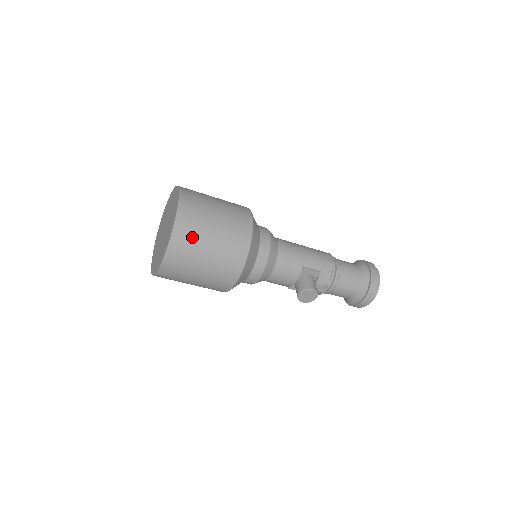
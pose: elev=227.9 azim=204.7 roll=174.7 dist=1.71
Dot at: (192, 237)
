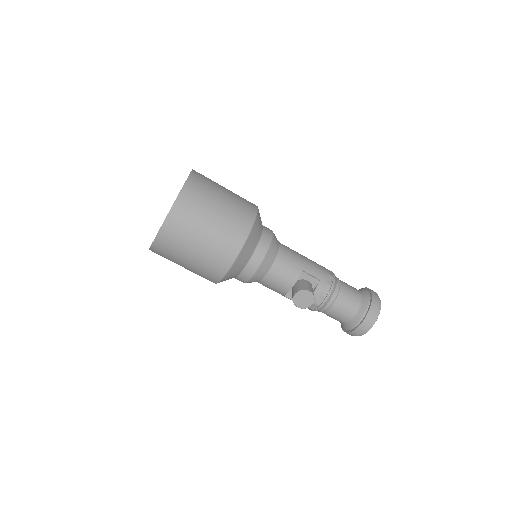
Dot at: (196, 205)
